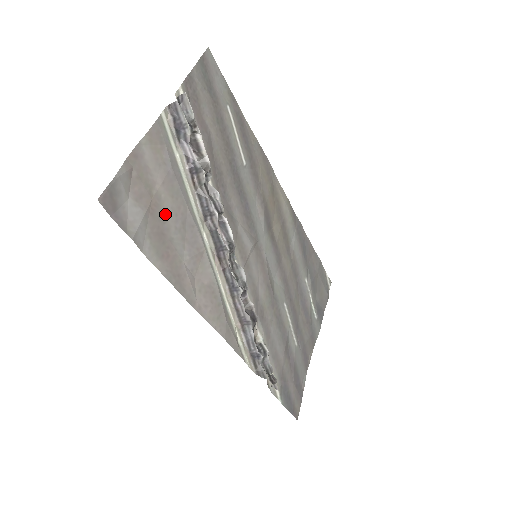
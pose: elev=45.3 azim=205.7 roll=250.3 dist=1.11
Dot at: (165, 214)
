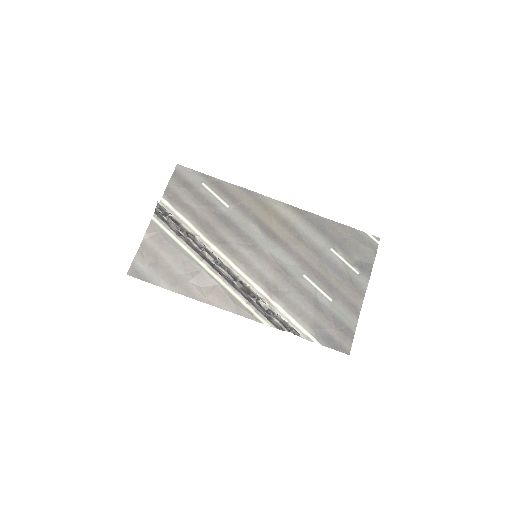
Dot at: (169, 264)
